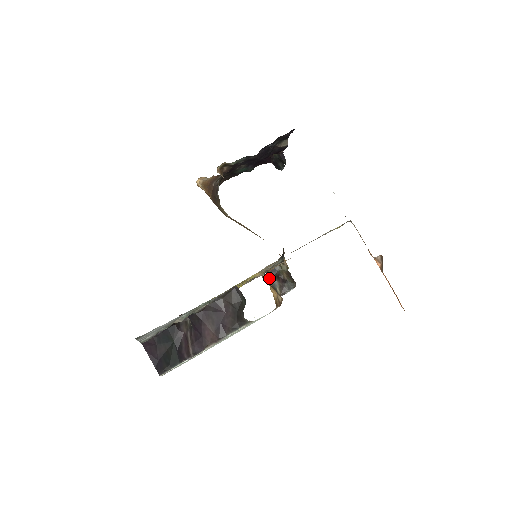
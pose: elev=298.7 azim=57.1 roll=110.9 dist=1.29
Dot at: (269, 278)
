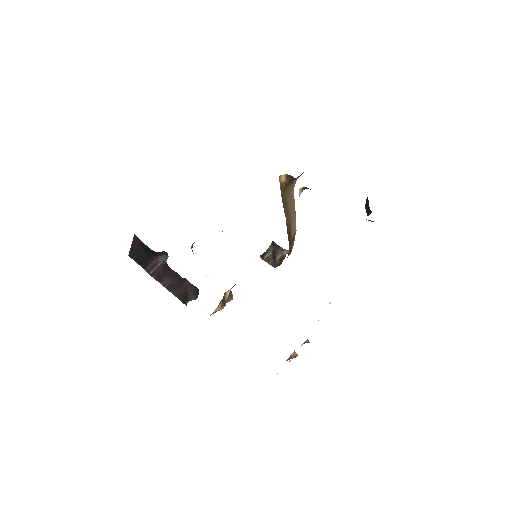
Dot at: (270, 245)
